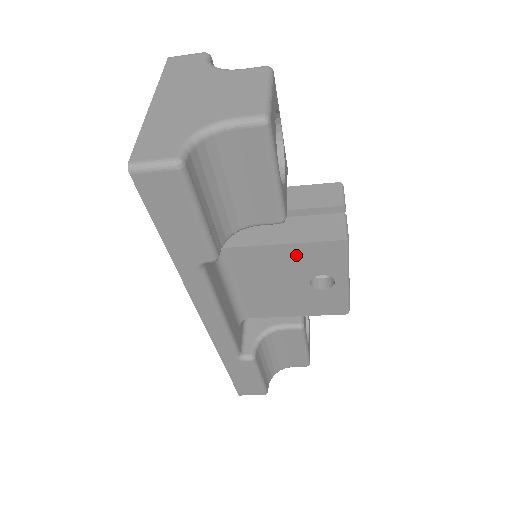
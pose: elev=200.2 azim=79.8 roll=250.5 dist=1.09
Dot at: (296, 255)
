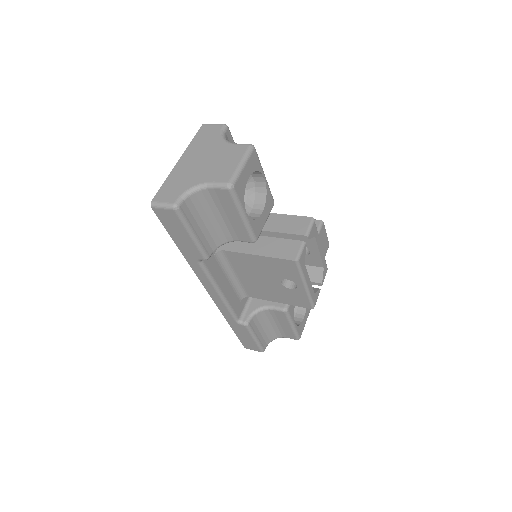
Dot at: (267, 263)
